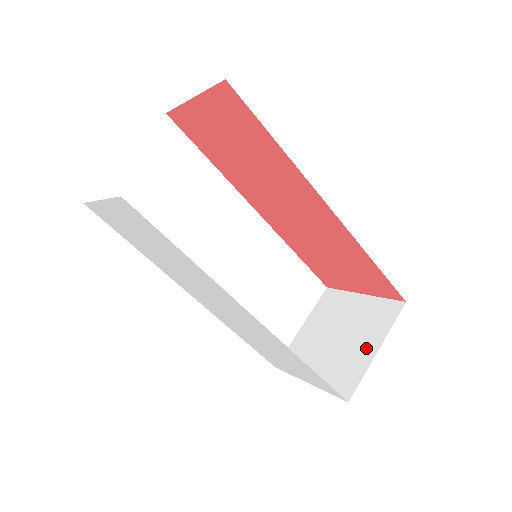
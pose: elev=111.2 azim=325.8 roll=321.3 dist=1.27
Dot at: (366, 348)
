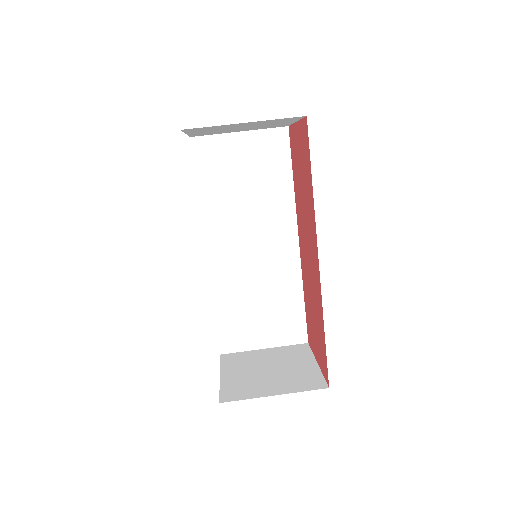
Dot at: (271, 388)
